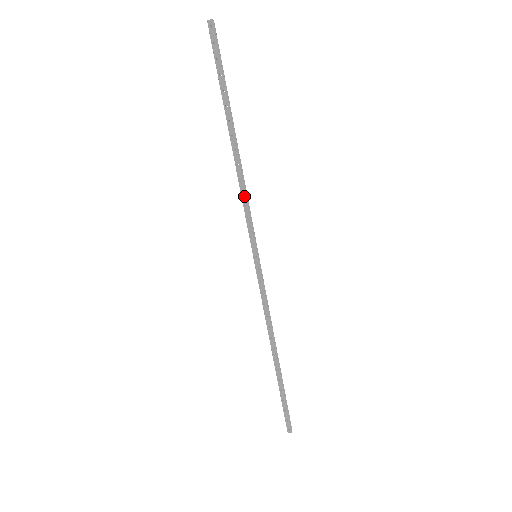
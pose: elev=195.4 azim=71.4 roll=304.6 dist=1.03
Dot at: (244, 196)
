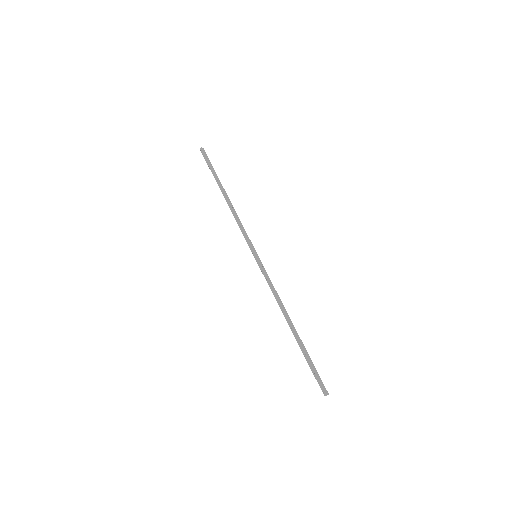
Dot at: (238, 222)
